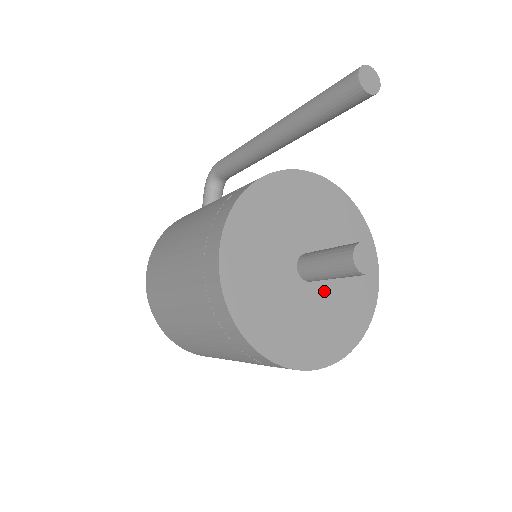
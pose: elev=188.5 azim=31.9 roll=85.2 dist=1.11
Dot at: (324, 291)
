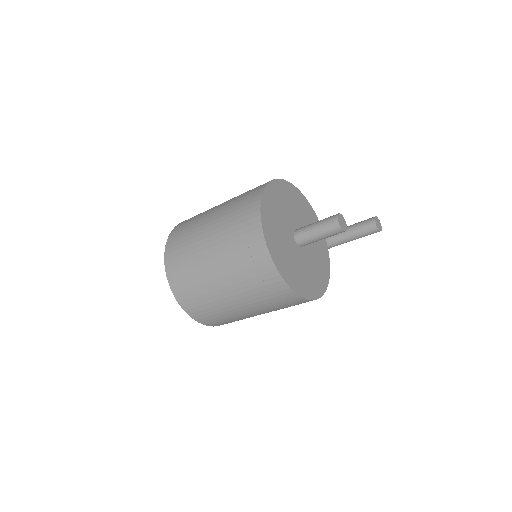
Dot at: (296, 252)
